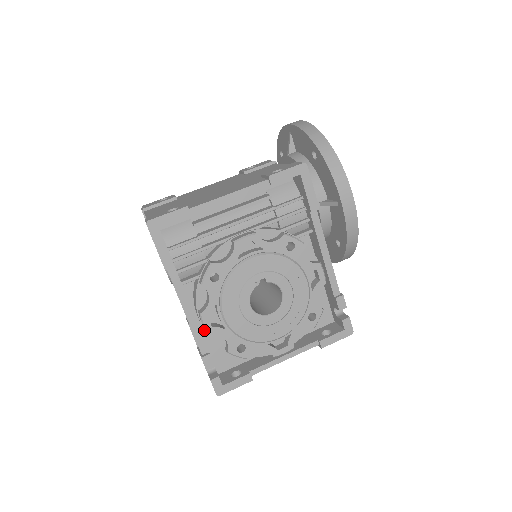
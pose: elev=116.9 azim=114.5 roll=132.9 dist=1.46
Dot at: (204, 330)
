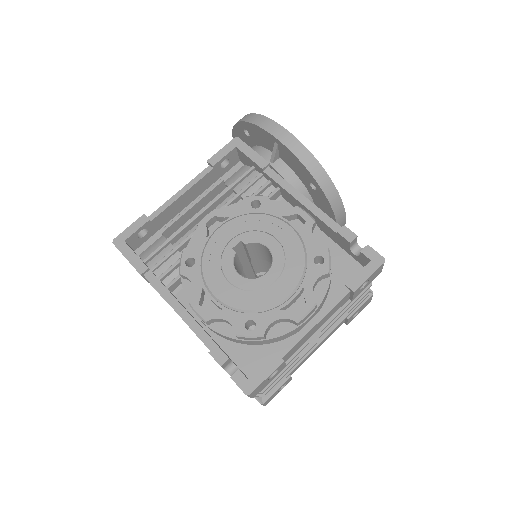
Dot at: (215, 335)
